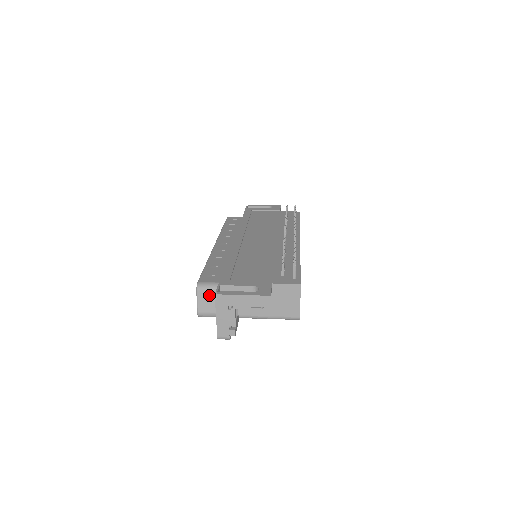
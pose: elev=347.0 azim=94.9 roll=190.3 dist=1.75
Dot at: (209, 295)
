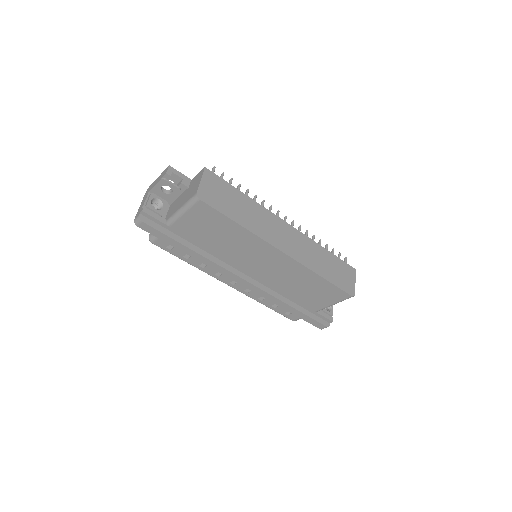
Dot at: occluded
